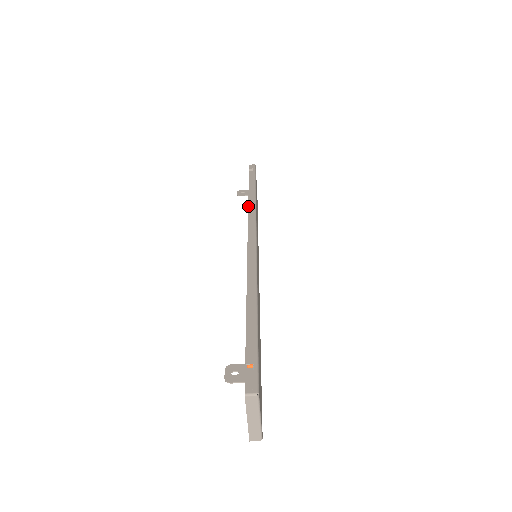
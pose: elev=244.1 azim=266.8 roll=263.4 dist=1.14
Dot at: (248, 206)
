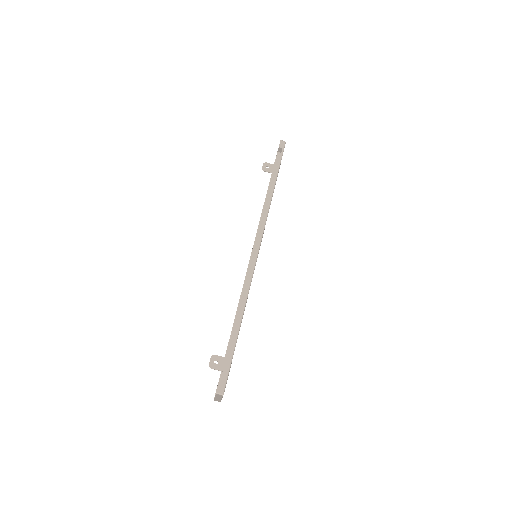
Dot at: (264, 206)
